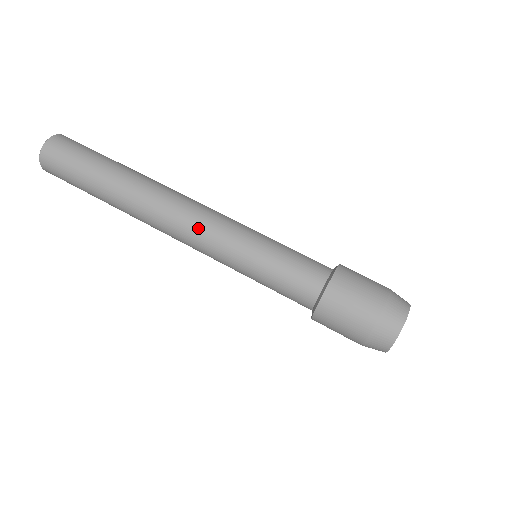
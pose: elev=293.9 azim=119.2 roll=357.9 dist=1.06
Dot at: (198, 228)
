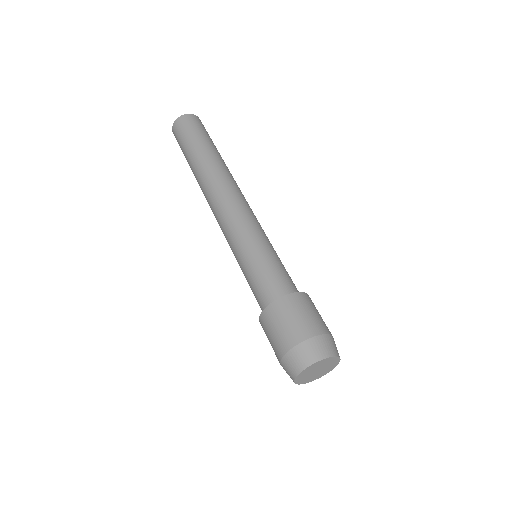
Dot at: (232, 210)
